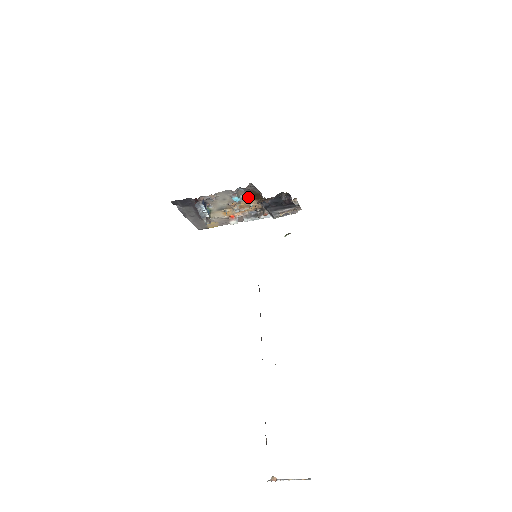
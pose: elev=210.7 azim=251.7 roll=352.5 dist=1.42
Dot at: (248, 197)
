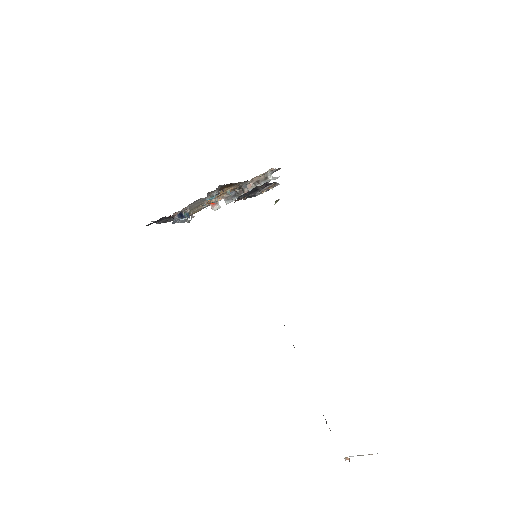
Dot at: occluded
